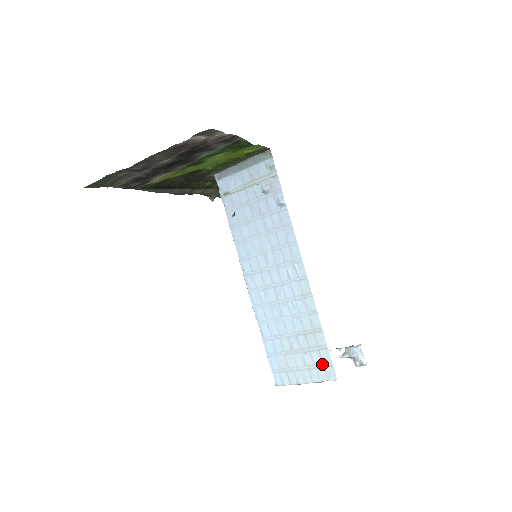
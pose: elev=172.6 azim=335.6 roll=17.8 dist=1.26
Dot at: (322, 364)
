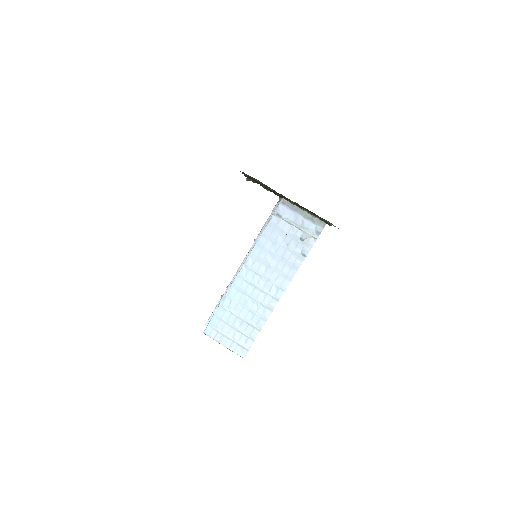
Dot at: (243, 345)
